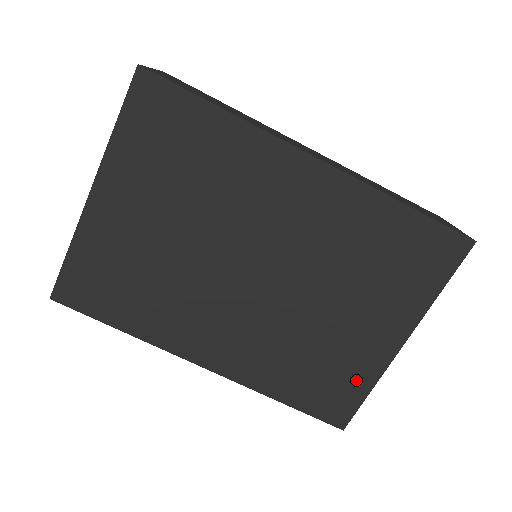
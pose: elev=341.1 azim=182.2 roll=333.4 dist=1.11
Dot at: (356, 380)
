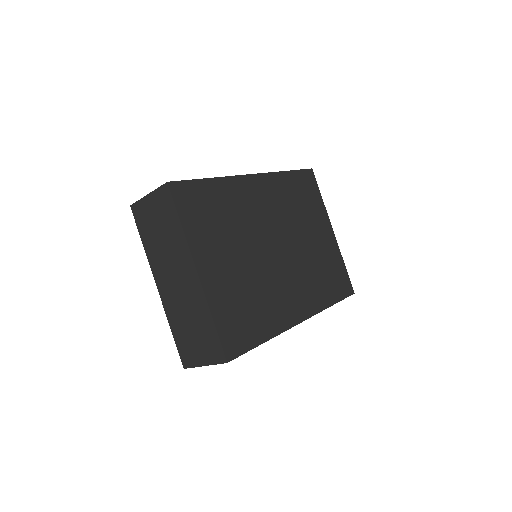
Dot at: (338, 264)
